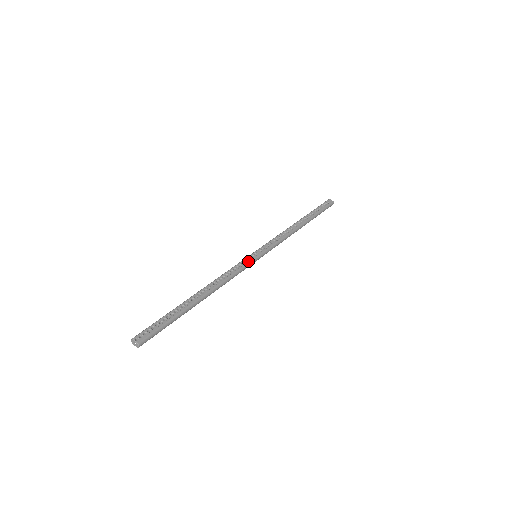
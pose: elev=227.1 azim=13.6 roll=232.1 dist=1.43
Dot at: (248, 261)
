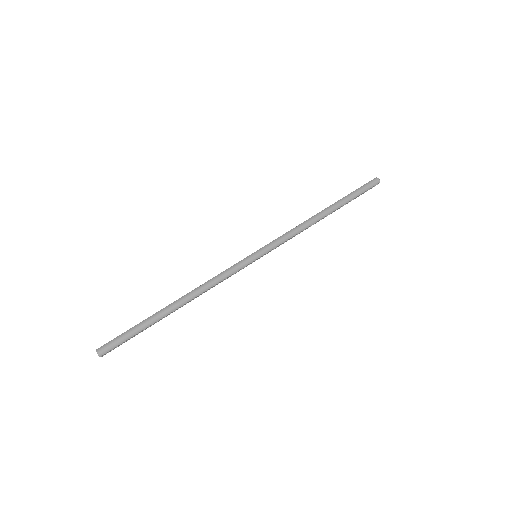
Dot at: (240, 261)
